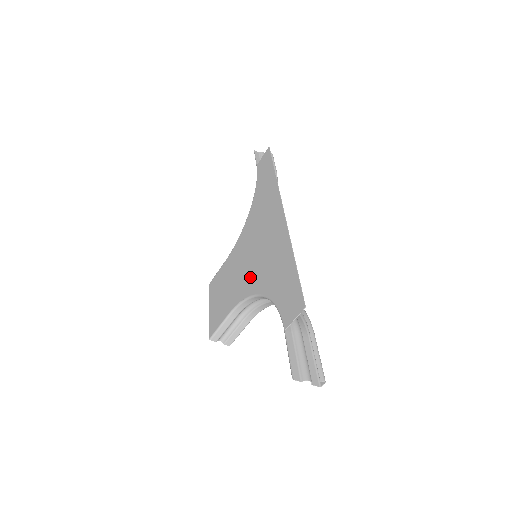
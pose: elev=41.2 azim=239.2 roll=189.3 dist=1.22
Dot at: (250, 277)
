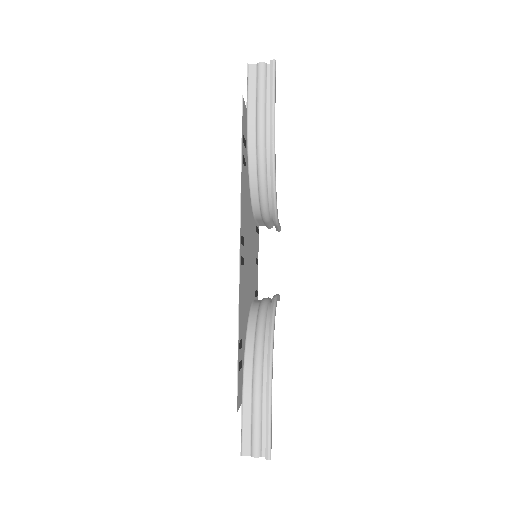
Dot at: (248, 290)
